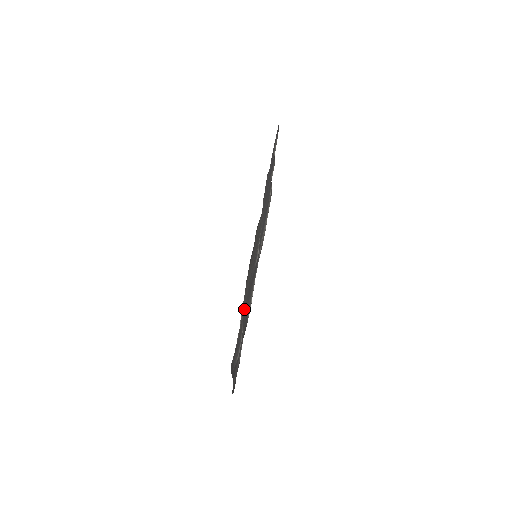
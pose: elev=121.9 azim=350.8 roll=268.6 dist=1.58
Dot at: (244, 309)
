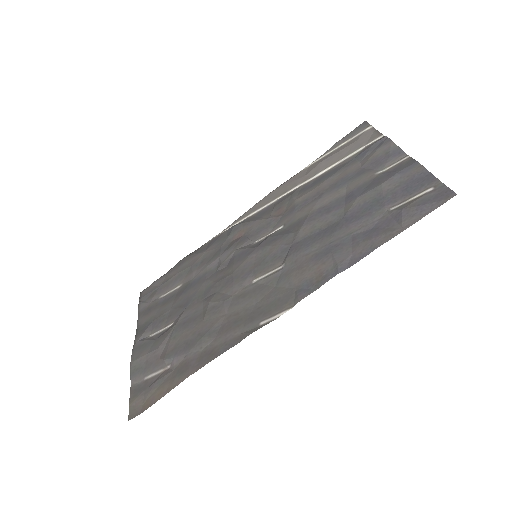
Dot at: (190, 309)
